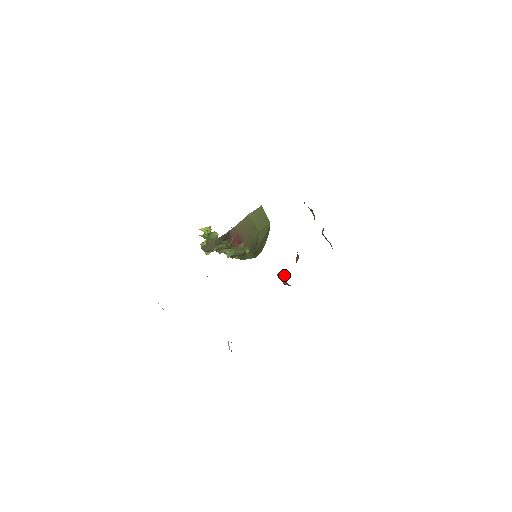
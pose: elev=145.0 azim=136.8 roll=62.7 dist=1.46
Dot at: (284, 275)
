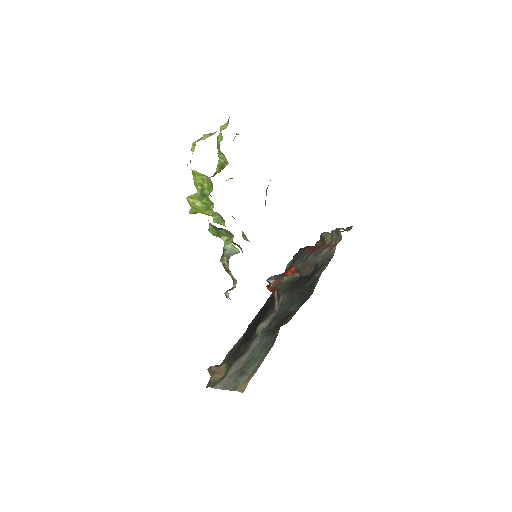
Dot at: (276, 290)
